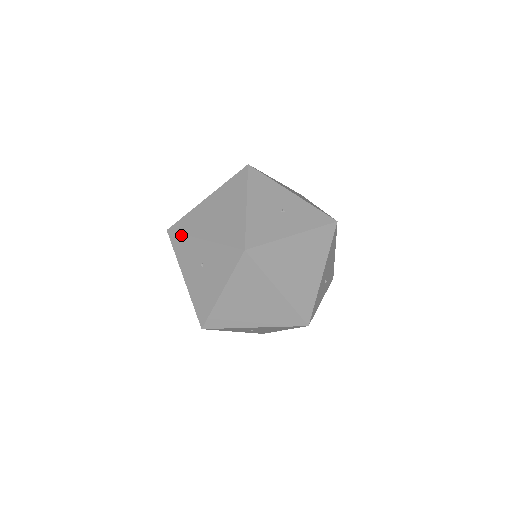
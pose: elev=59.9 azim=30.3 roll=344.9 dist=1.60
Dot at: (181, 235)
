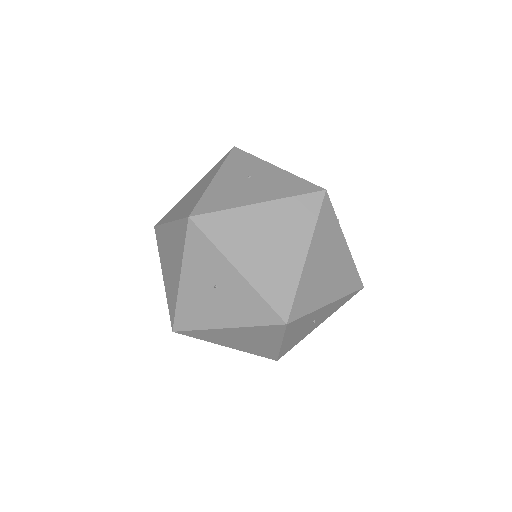
Dot at: (305, 316)
